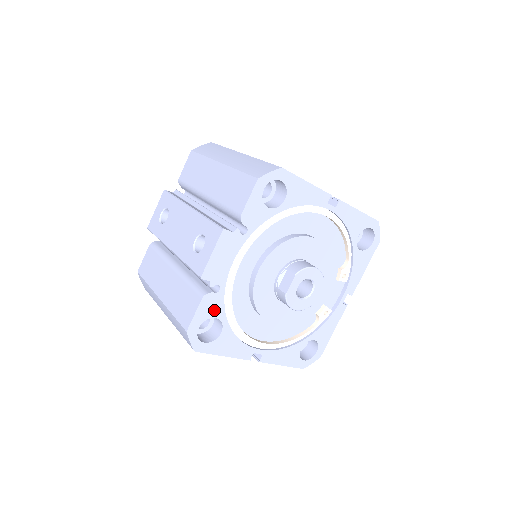
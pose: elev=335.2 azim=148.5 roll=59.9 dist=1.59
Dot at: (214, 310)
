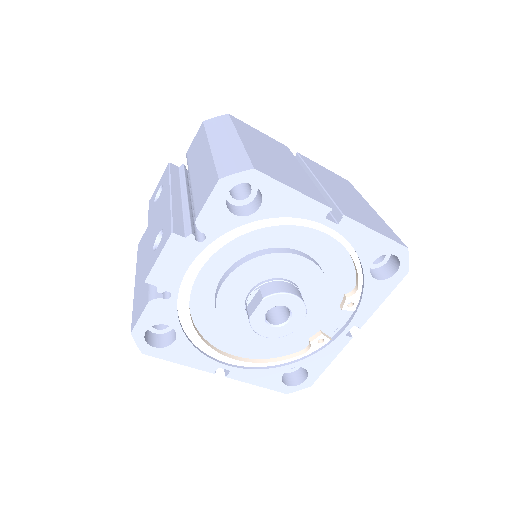
Dot at: (165, 317)
